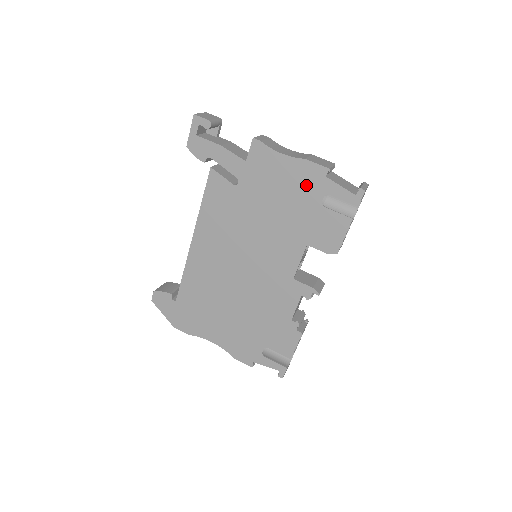
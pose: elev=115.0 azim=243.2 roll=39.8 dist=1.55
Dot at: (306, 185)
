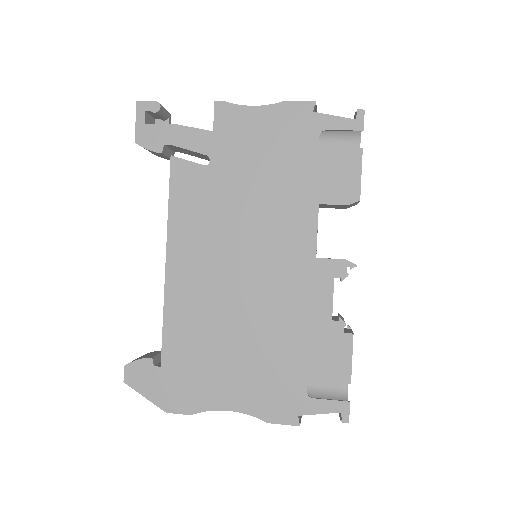
Dot at: (294, 131)
